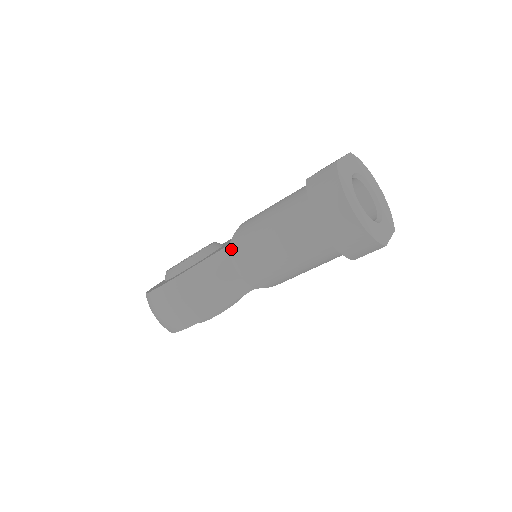
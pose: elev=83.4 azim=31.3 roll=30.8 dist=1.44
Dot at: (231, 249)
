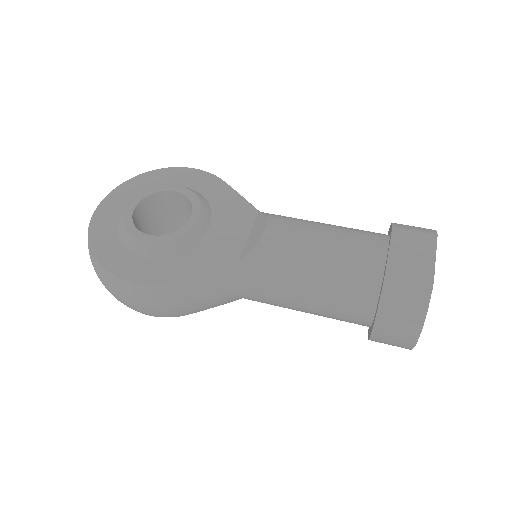
Dot at: (242, 270)
